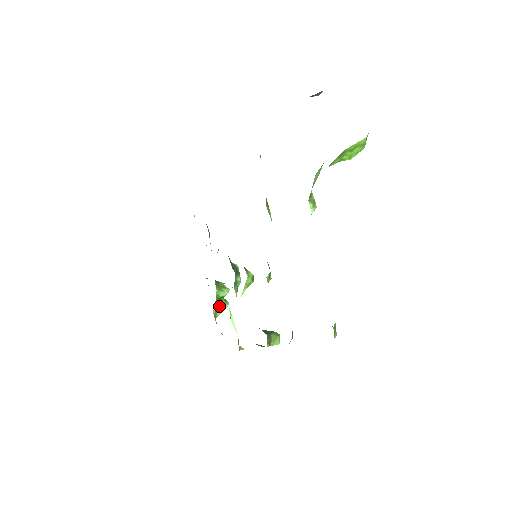
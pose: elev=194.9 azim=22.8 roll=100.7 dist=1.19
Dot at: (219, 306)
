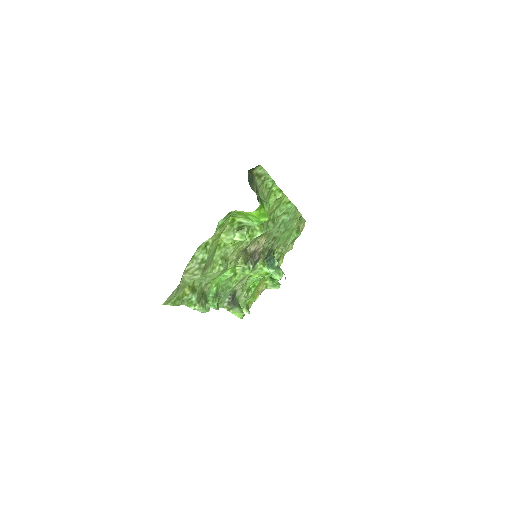
Dot at: (272, 283)
